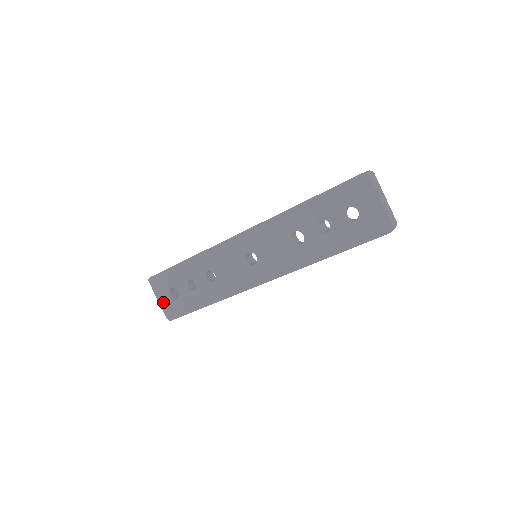
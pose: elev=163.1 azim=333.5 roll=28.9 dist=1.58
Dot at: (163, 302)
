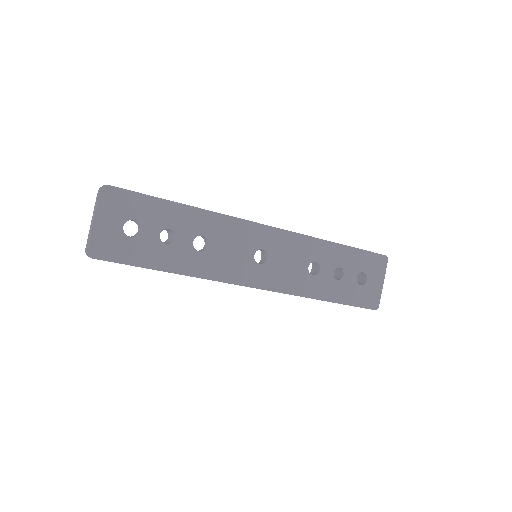
Dot at: (101, 228)
